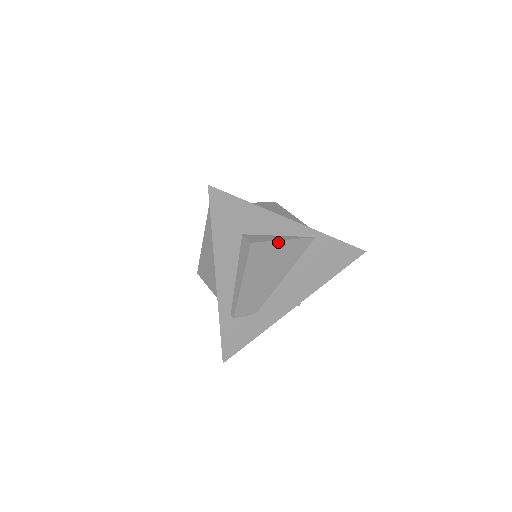
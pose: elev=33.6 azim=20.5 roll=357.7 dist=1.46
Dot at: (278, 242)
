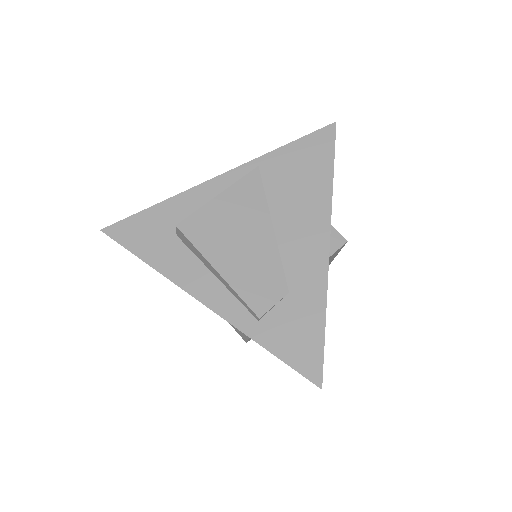
Dot at: (212, 203)
